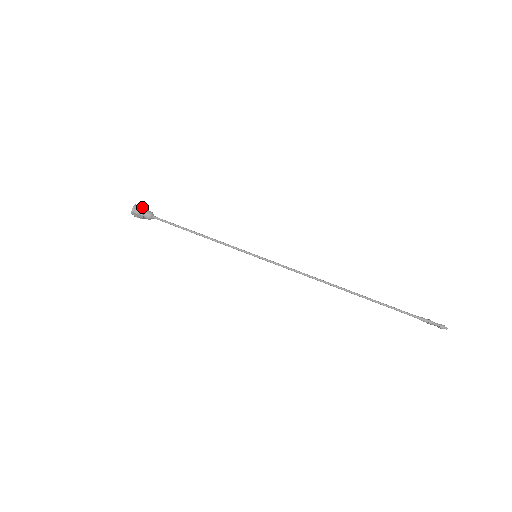
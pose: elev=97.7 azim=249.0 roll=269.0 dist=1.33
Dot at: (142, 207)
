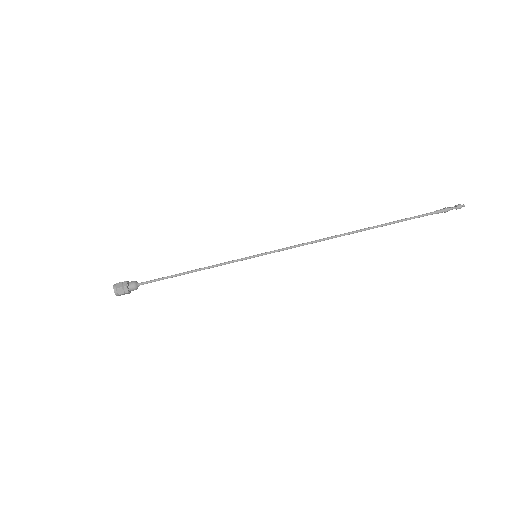
Dot at: (123, 282)
